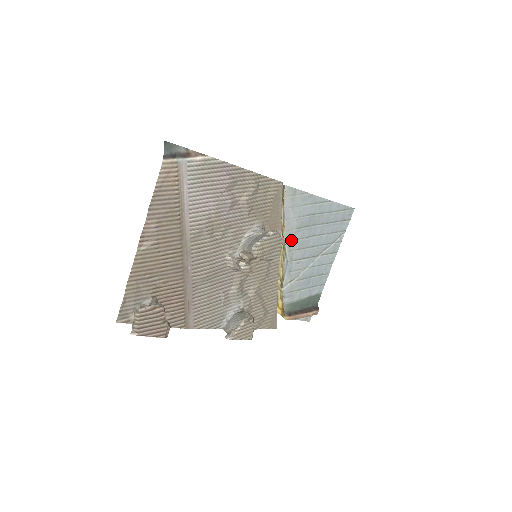
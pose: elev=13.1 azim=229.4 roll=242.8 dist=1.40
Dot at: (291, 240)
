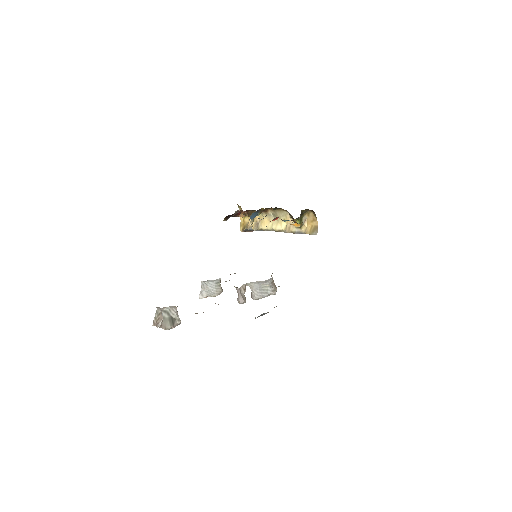
Dot at: occluded
